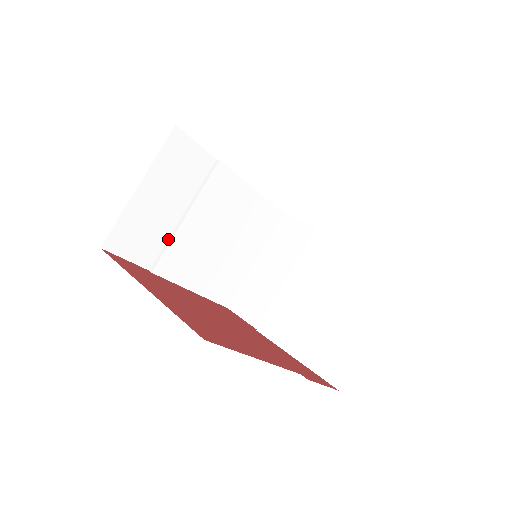
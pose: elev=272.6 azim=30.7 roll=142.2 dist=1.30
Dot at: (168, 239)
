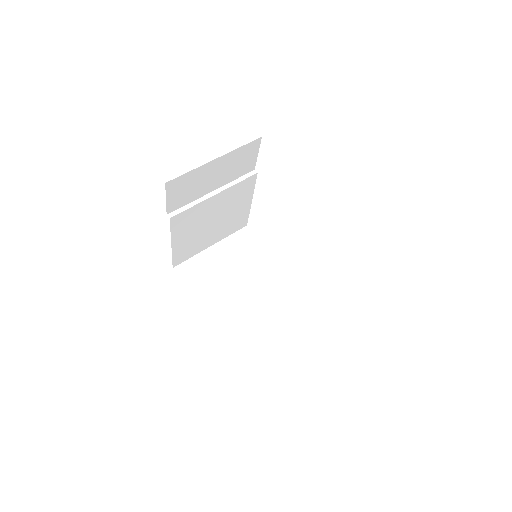
Dot at: (193, 201)
